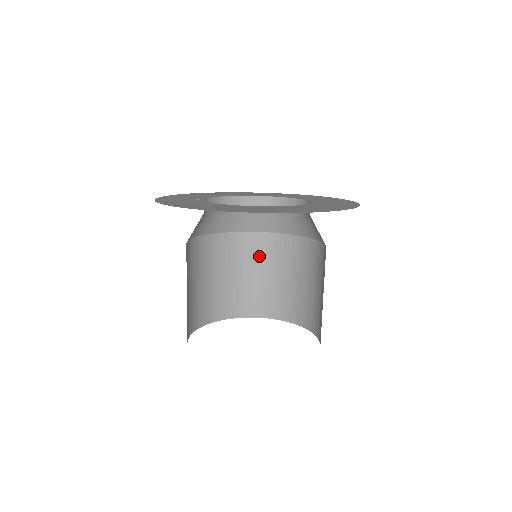
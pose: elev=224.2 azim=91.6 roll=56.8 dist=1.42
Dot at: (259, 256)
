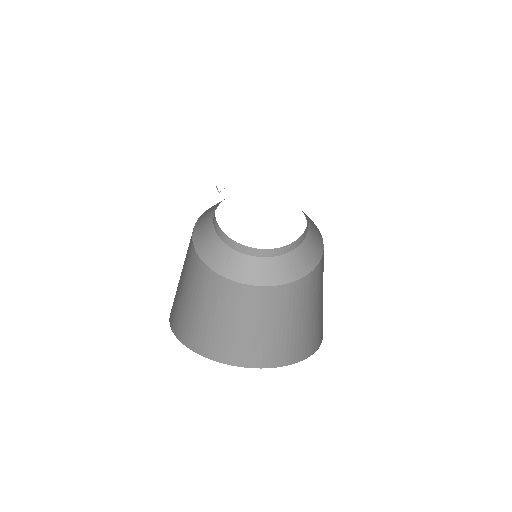
Dot at: (216, 295)
